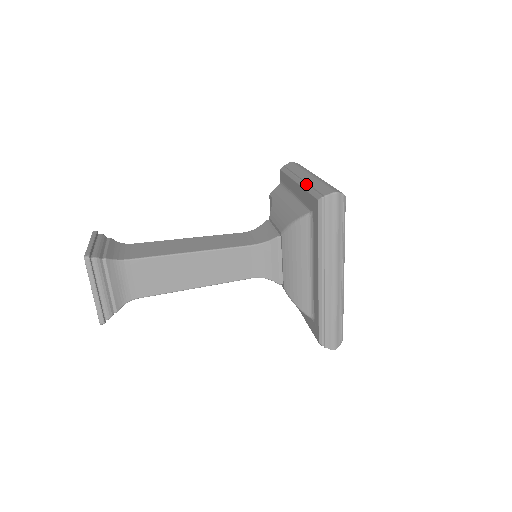
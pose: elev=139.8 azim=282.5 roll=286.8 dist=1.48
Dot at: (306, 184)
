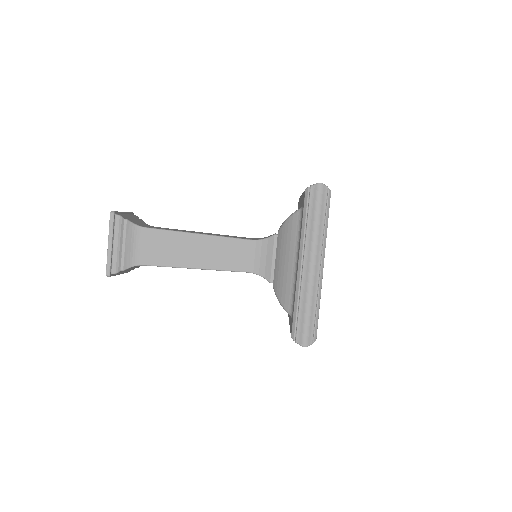
Dot at: occluded
